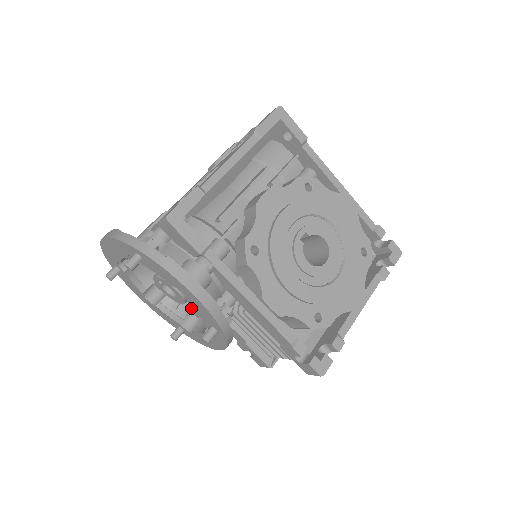
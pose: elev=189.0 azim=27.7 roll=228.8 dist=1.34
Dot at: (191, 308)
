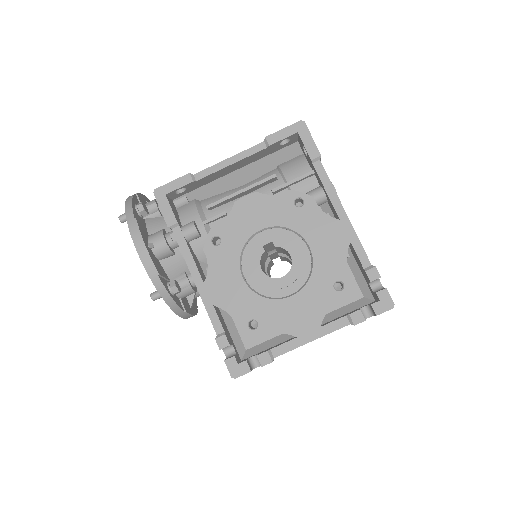
Dot at: occluded
